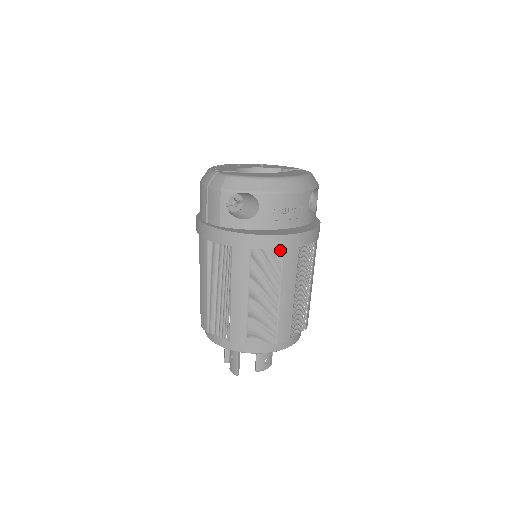
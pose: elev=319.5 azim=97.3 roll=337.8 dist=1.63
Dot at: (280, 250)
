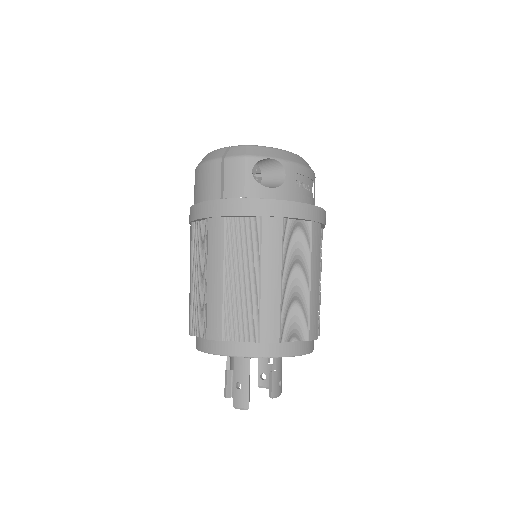
Dot at: (308, 223)
